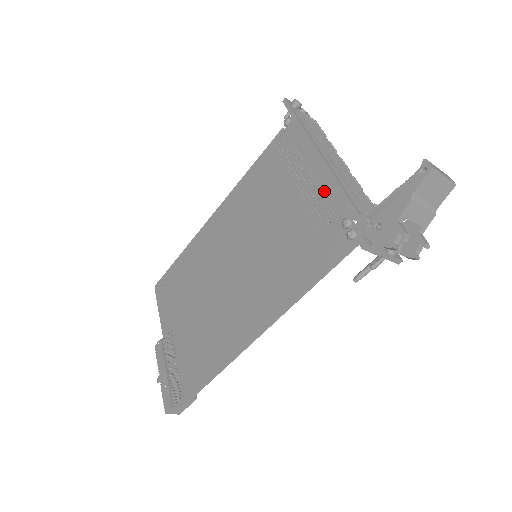
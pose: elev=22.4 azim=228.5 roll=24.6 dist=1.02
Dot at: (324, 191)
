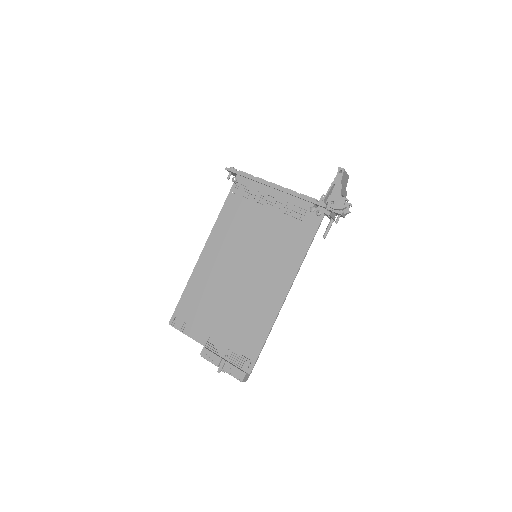
Dot at: (288, 202)
